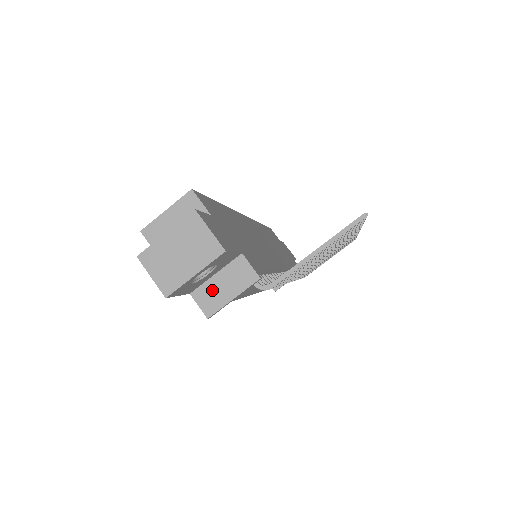
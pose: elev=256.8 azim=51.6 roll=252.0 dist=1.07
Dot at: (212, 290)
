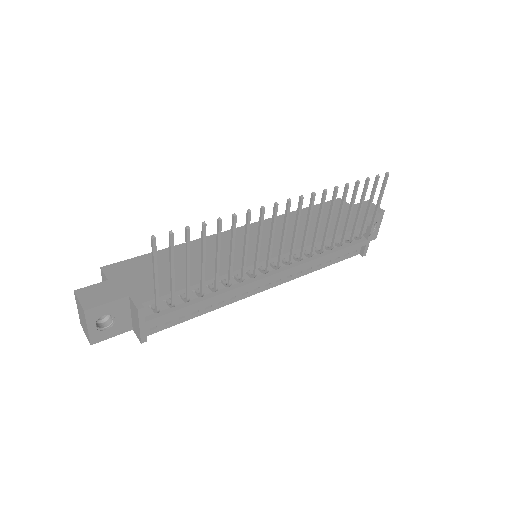
Dot at: (134, 324)
